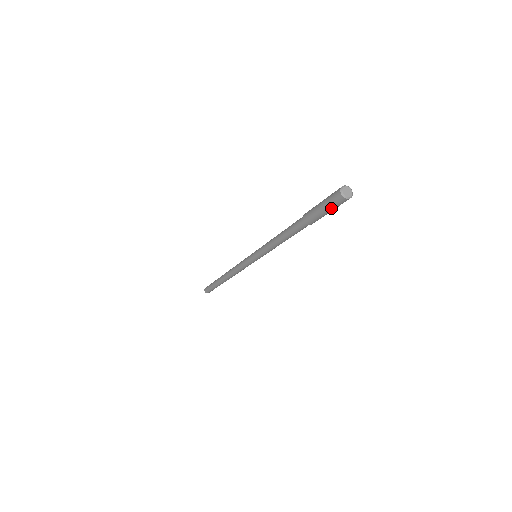
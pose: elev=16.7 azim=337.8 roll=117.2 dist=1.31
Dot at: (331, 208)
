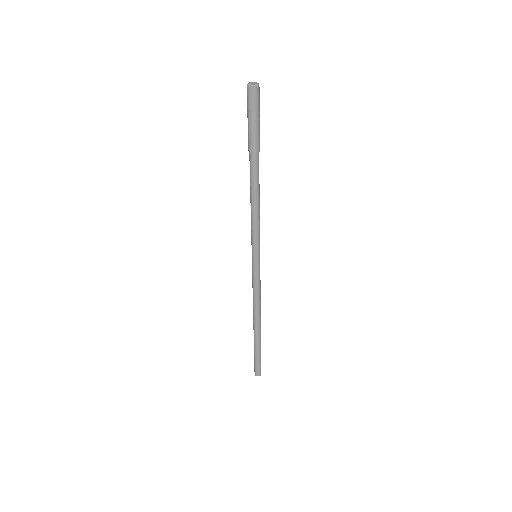
Dot at: (249, 110)
